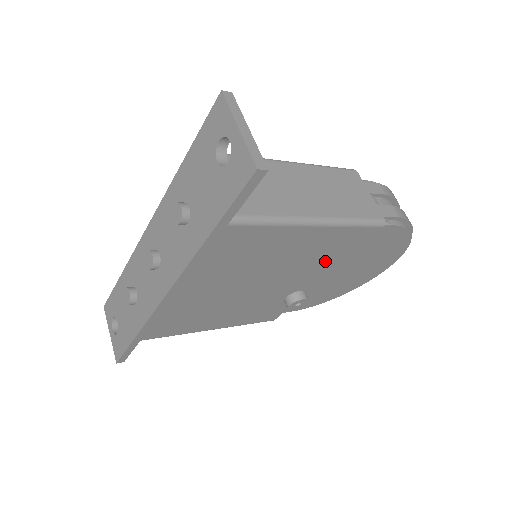
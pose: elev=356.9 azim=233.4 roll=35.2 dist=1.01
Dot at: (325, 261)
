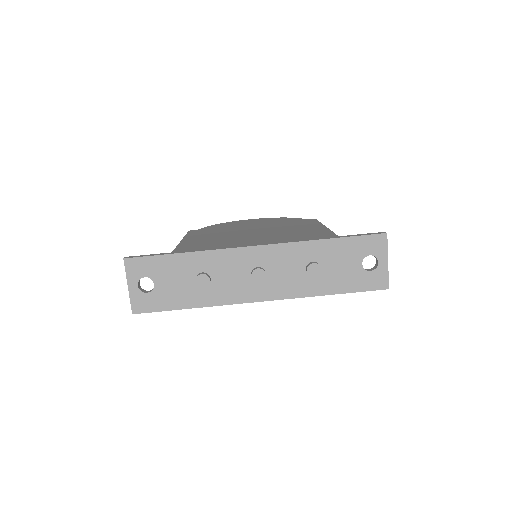
Dot at: occluded
